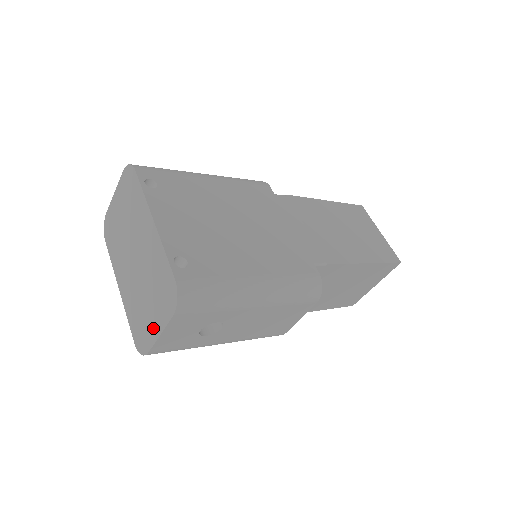
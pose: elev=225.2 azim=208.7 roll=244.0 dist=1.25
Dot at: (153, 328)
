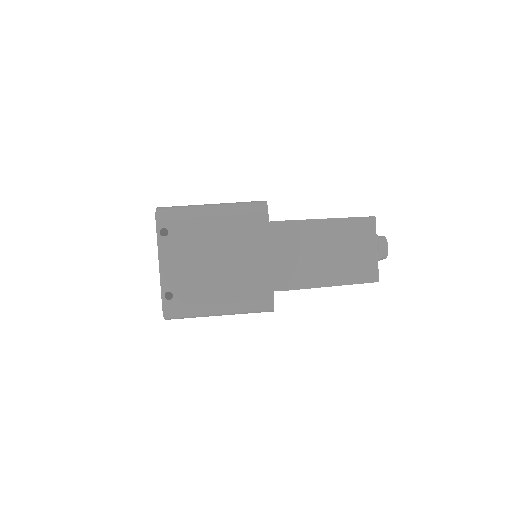
Dot at: occluded
